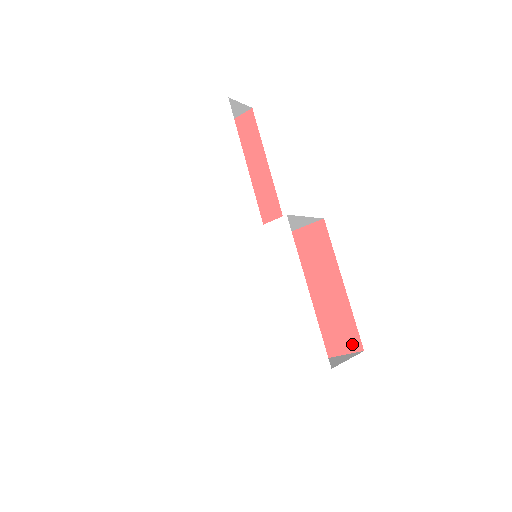
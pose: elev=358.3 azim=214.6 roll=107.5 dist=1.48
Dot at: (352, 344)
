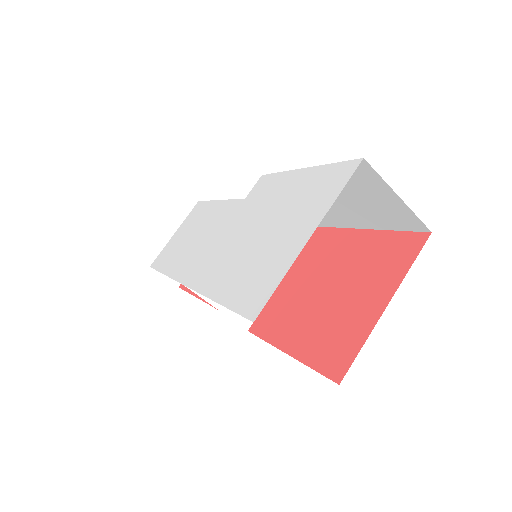
Dot at: (414, 244)
